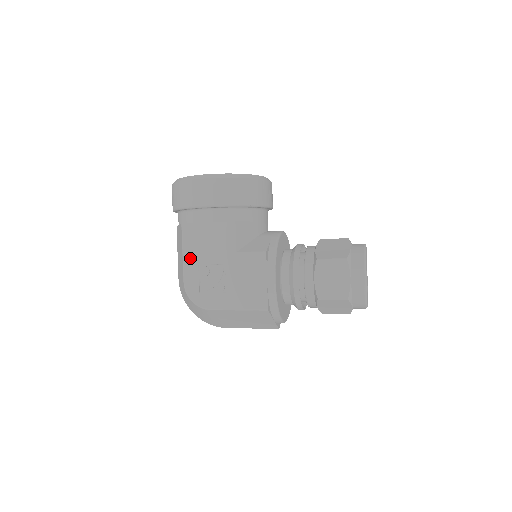
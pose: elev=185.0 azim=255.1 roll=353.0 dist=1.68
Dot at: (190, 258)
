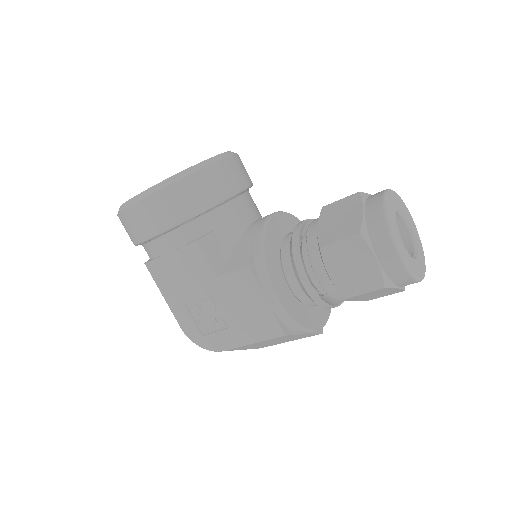
Dot at: (173, 300)
